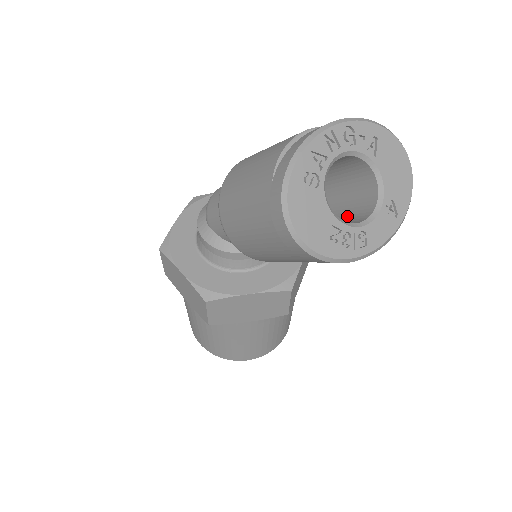
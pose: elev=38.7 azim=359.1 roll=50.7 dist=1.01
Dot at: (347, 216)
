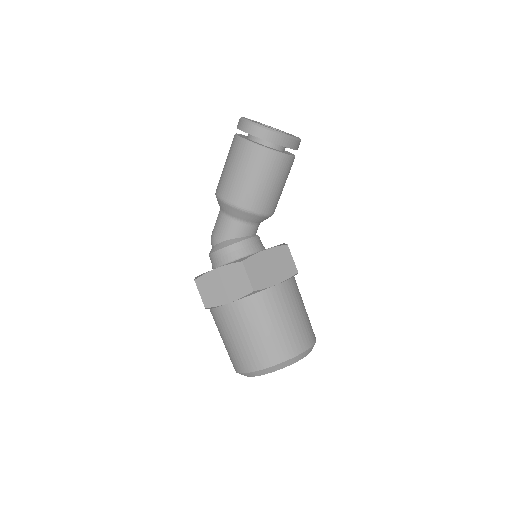
Dot at: occluded
